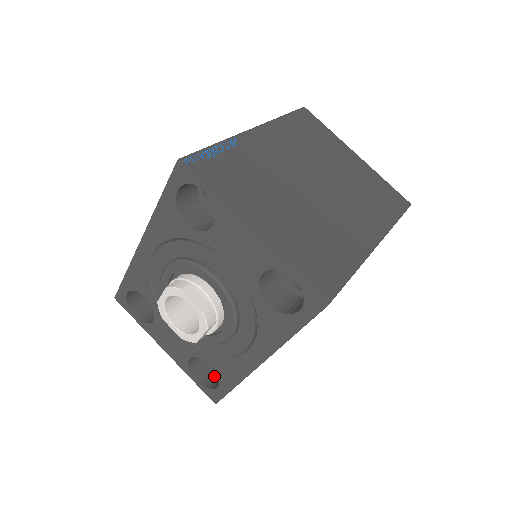
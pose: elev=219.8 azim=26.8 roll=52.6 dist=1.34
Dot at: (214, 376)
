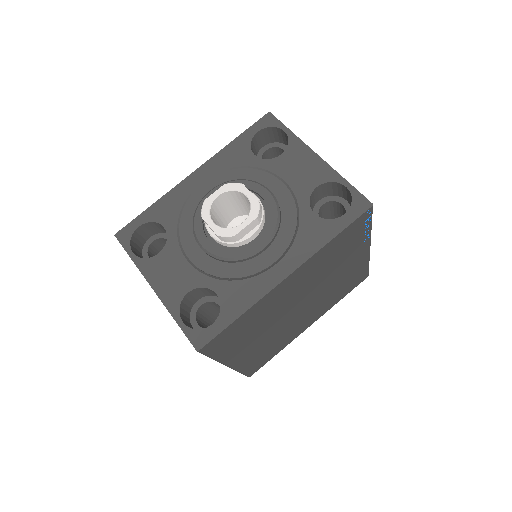
Dot at: occluded
